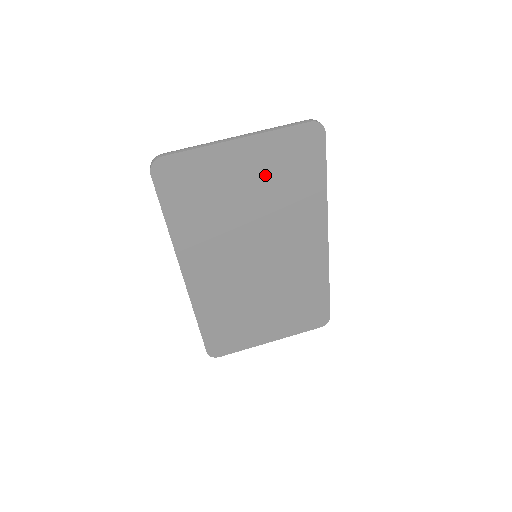
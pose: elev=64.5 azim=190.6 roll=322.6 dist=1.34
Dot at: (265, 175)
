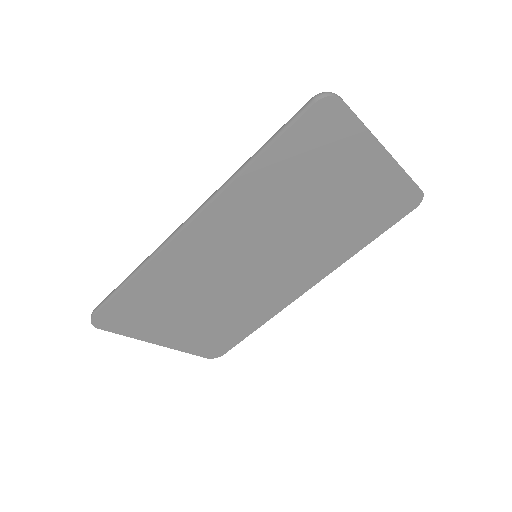
Dot at: (357, 198)
